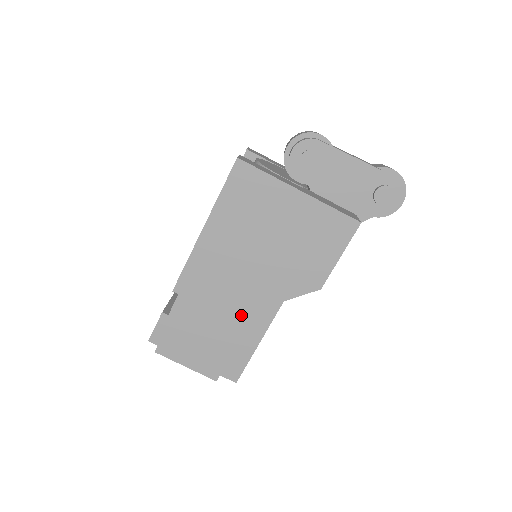
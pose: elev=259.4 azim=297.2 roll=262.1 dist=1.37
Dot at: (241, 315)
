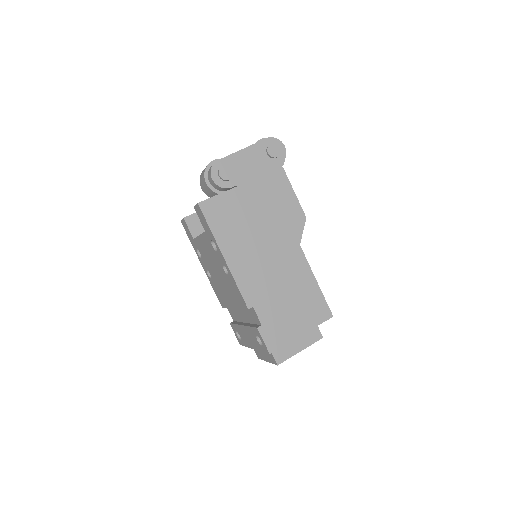
Dot at: (292, 278)
